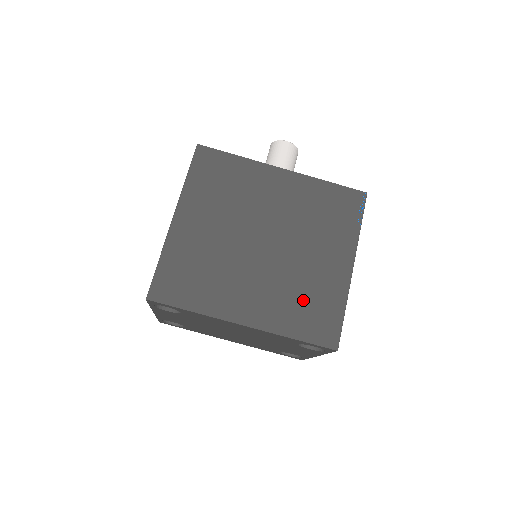
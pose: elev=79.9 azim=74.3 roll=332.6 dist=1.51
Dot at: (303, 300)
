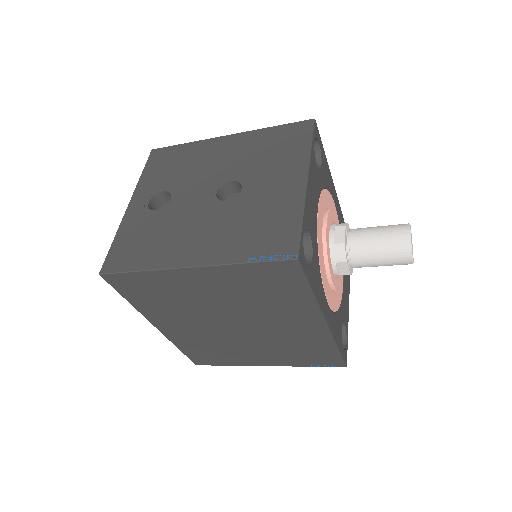
Dot at: (212, 349)
